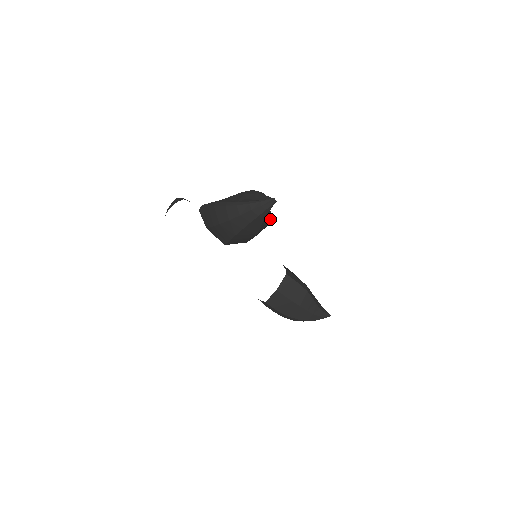
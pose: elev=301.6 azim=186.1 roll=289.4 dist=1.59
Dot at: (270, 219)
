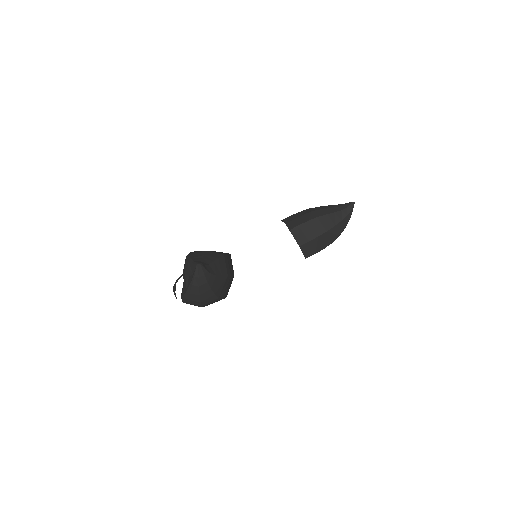
Dot at: (219, 259)
